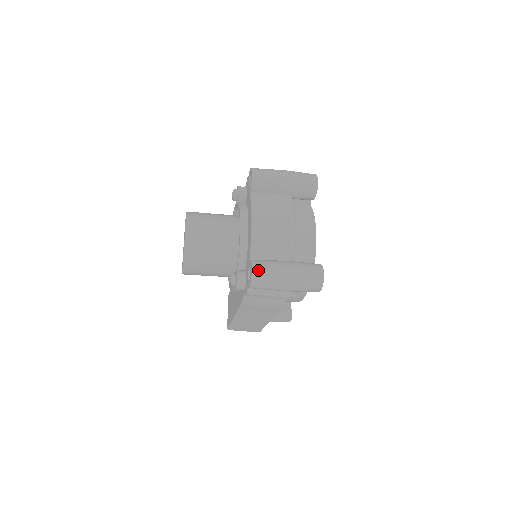
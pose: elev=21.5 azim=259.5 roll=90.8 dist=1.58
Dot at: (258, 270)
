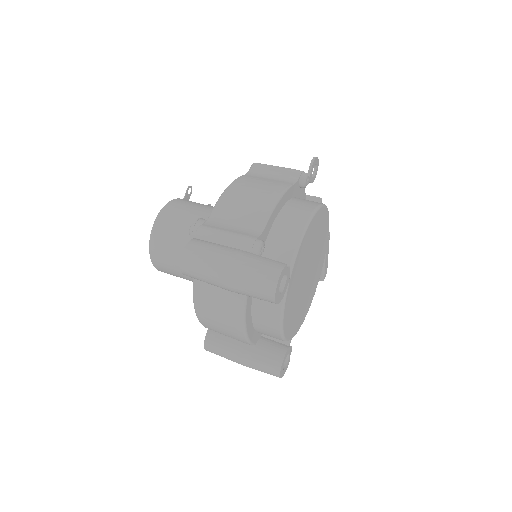
Dot at: (210, 351)
